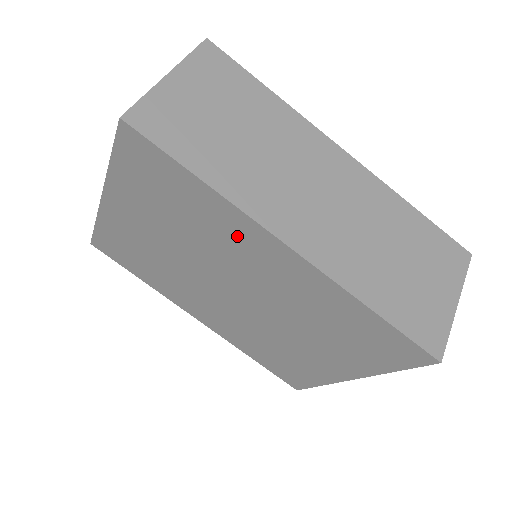
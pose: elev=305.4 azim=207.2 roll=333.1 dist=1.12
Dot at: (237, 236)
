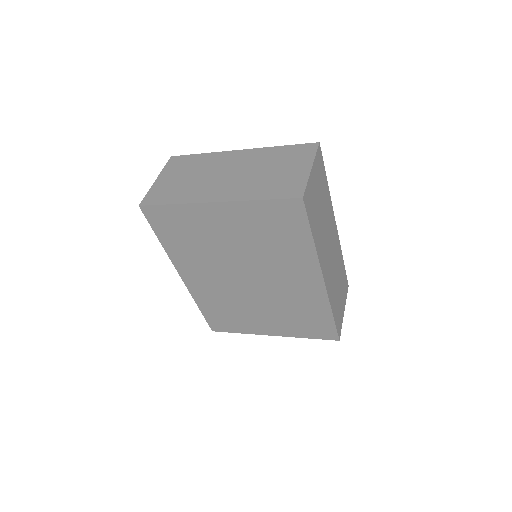
Dot at: (298, 264)
